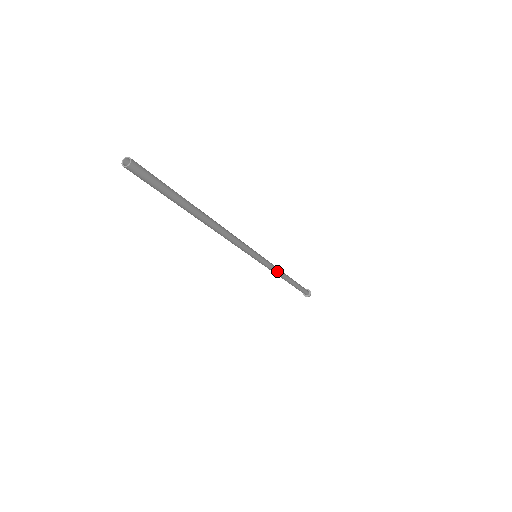
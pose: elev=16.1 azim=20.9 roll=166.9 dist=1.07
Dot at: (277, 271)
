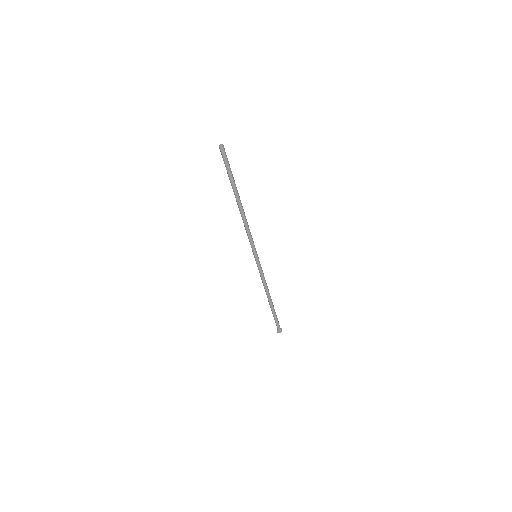
Dot at: (265, 281)
